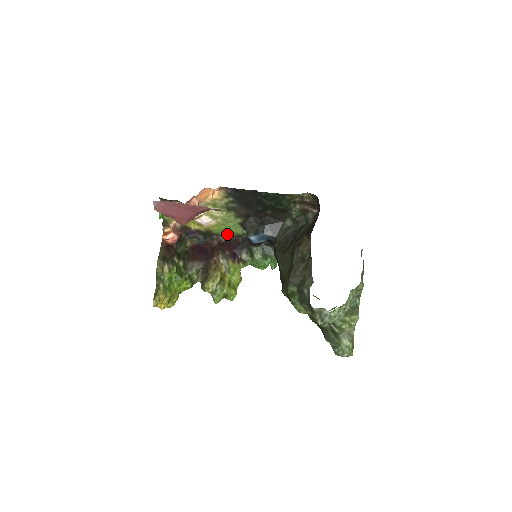
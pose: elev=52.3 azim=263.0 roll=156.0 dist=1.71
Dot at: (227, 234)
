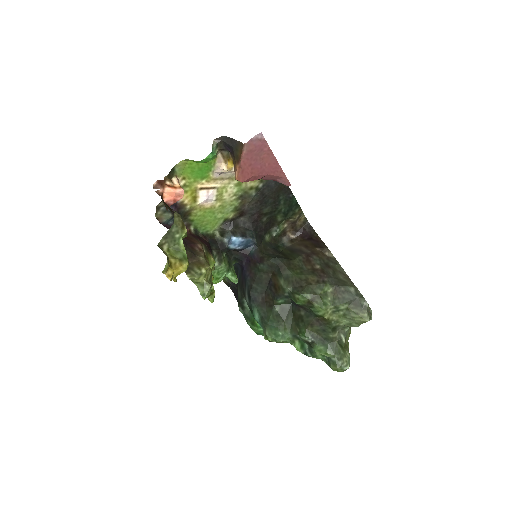
Dot at: (198, 227)
